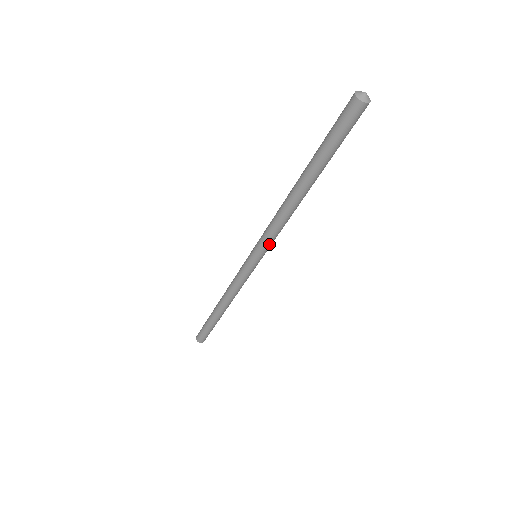
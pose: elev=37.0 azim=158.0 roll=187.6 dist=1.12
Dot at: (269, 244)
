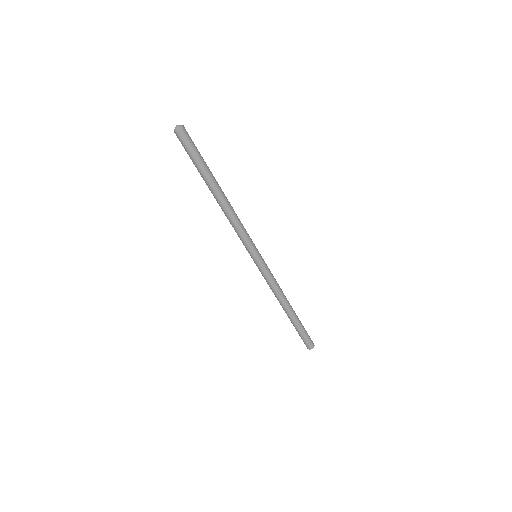
Dot at: (248, 241)
